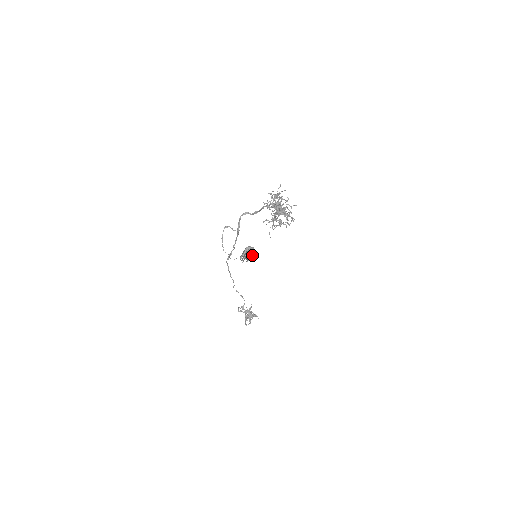
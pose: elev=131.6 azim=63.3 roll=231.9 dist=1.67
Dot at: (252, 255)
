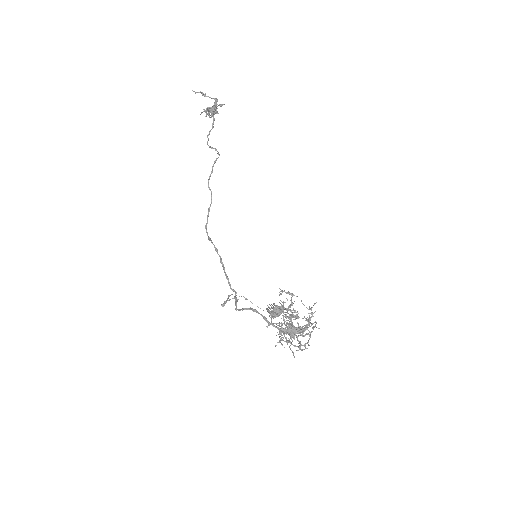
Dot at: occluded
